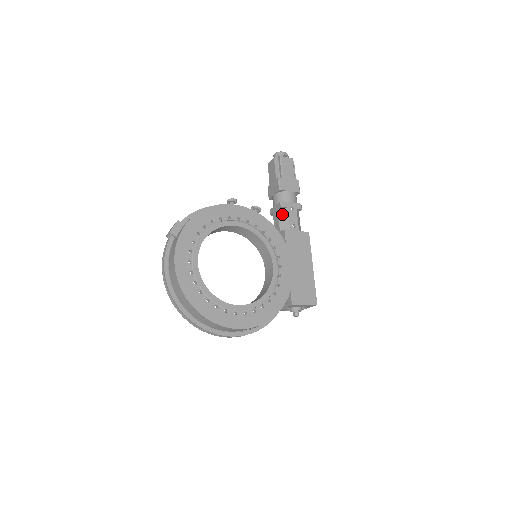
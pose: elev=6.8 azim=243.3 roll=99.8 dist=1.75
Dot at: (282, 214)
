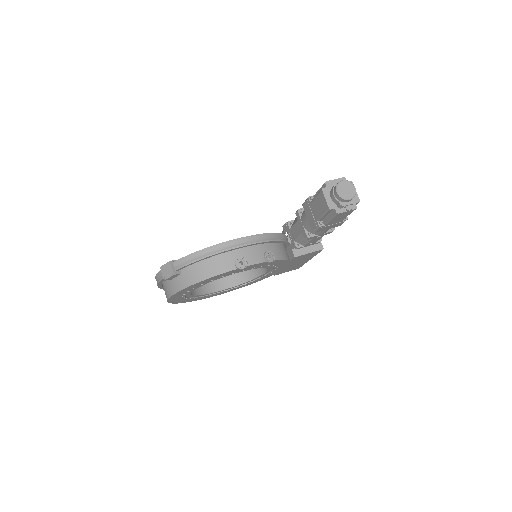
Dot at: occluded
